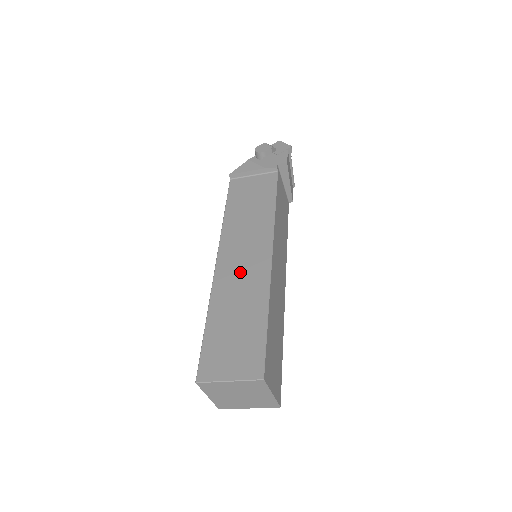
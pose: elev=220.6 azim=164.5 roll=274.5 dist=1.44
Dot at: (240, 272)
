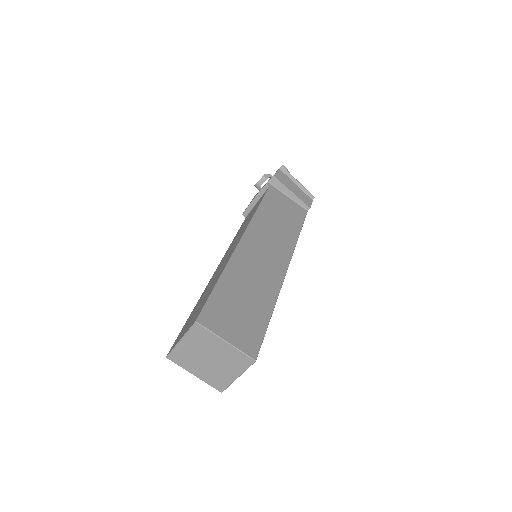
Dot at: (221, 266)
